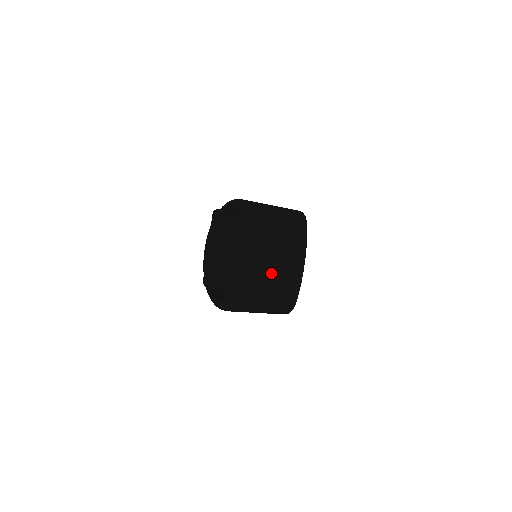
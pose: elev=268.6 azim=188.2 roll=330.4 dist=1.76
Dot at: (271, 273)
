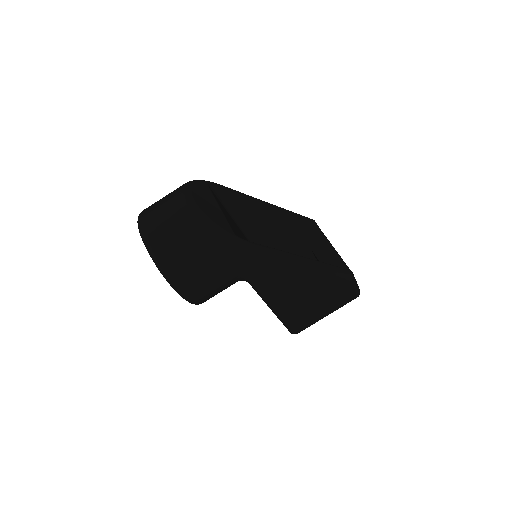
Dot at: (160, 226)
